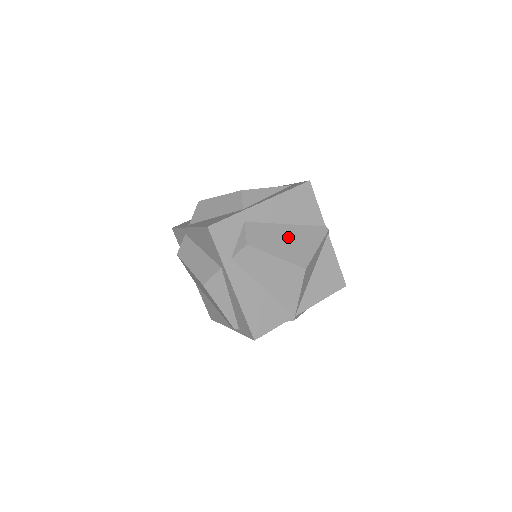
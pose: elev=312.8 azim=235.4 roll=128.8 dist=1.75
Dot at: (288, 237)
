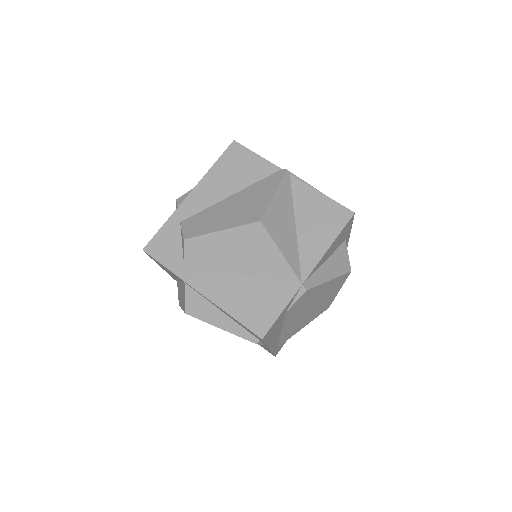
Dot at: (234, 205)
